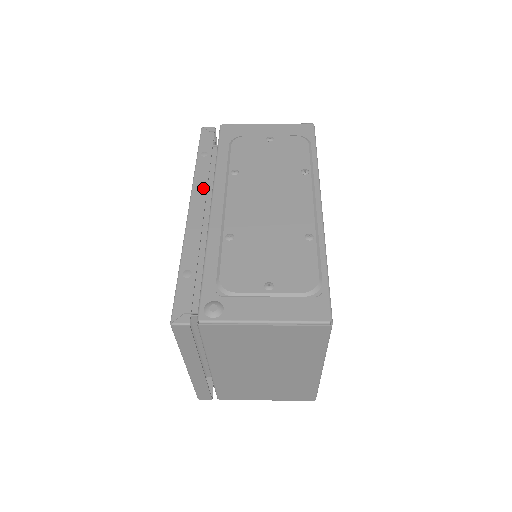
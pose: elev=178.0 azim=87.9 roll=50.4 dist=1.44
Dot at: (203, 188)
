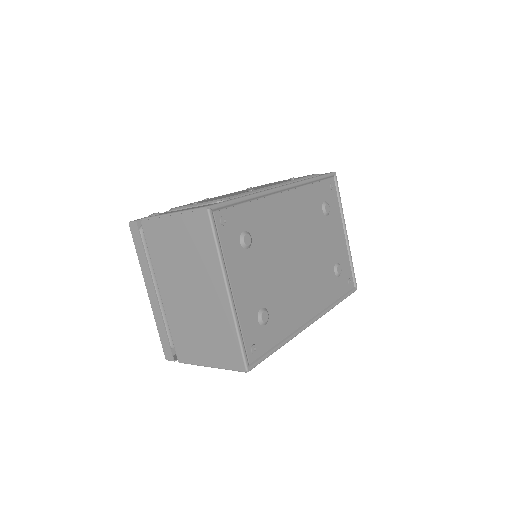
Dot at: occluded
